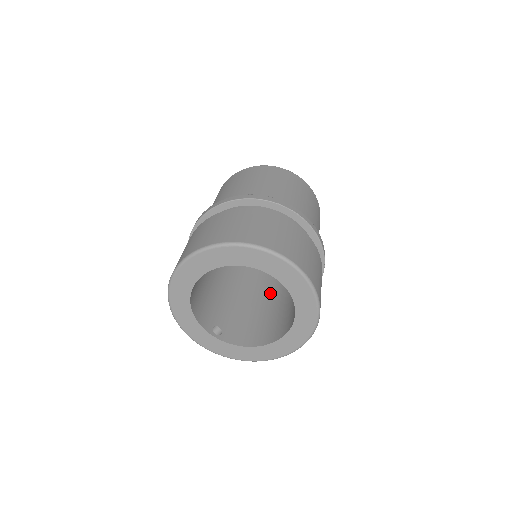
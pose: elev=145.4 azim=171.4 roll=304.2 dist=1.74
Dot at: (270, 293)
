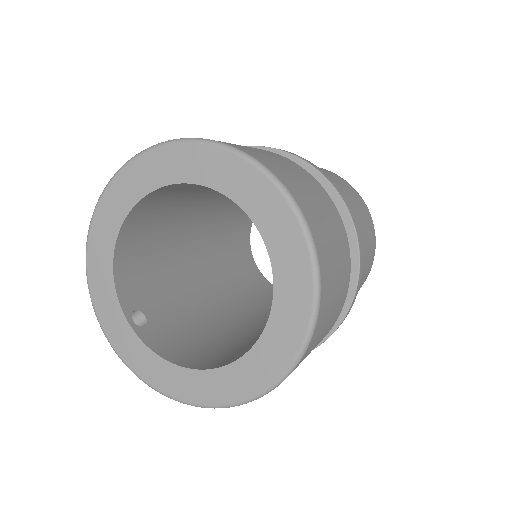
Dot at: (253, 325)
